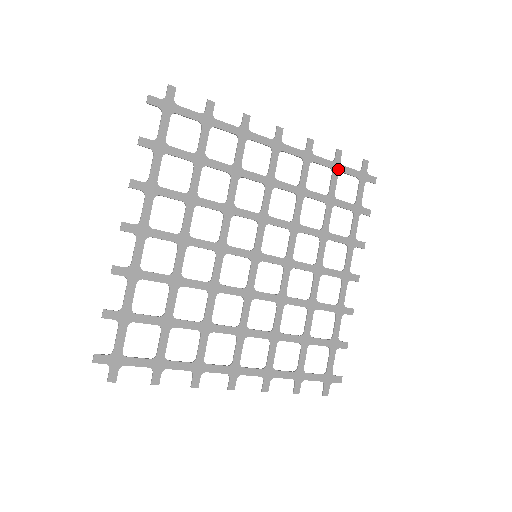
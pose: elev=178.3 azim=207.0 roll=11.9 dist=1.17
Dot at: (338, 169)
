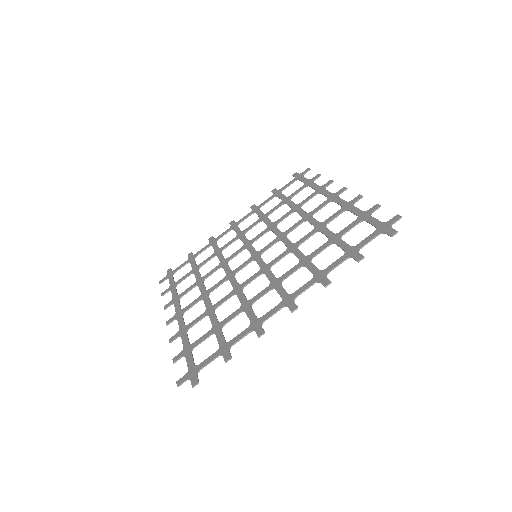
Dot at: (364, 218)
